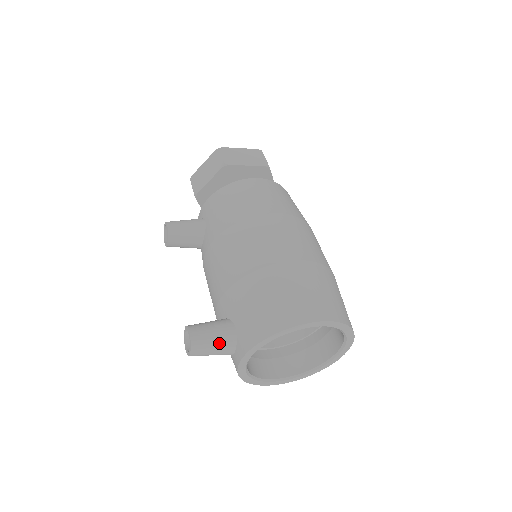
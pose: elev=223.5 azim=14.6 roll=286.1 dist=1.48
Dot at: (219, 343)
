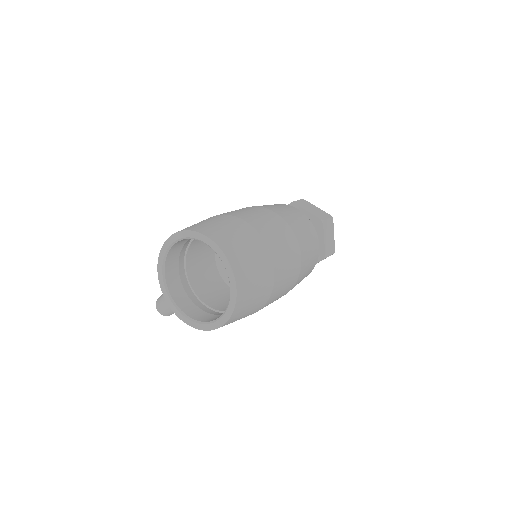
Dot at: occluded
